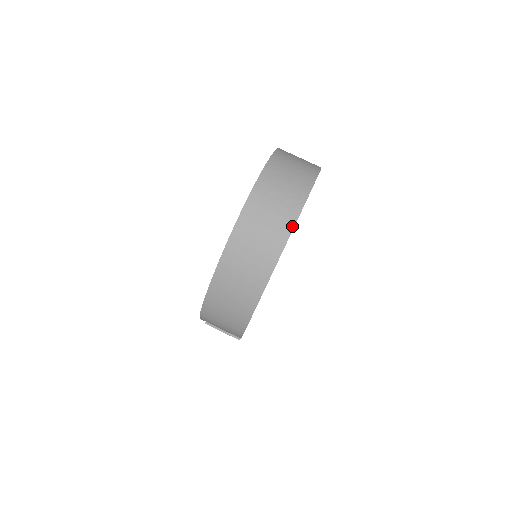
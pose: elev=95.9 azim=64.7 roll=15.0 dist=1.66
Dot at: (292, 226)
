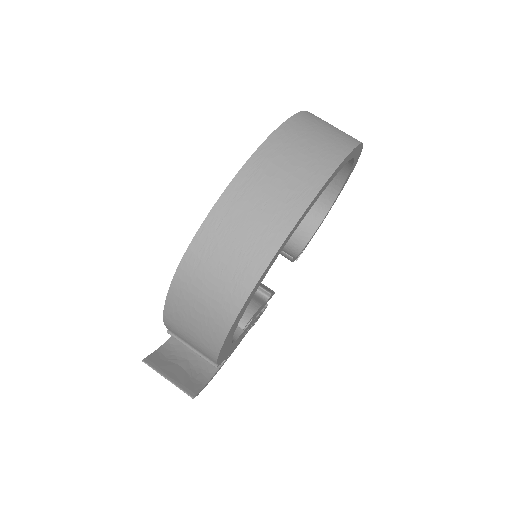
Dot at: (351, 148)
